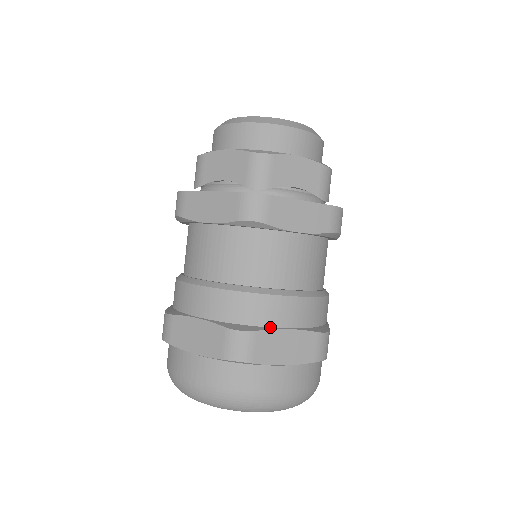
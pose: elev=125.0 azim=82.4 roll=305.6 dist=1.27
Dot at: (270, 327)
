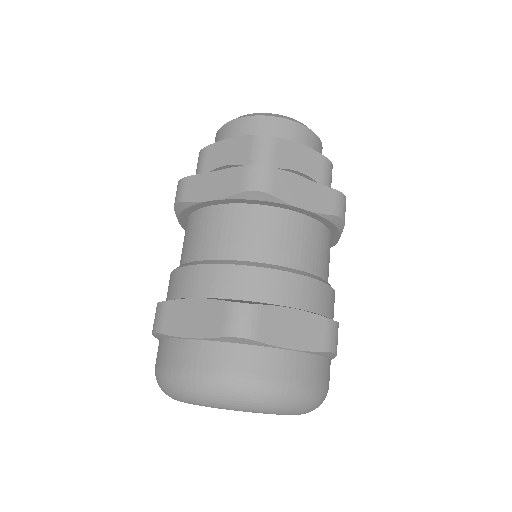
Dot at: (276, 304)
